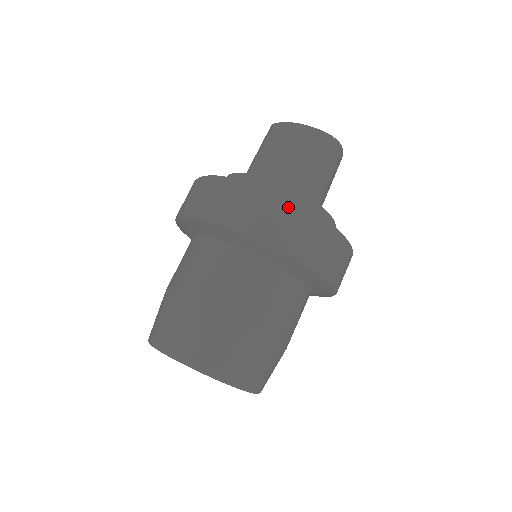
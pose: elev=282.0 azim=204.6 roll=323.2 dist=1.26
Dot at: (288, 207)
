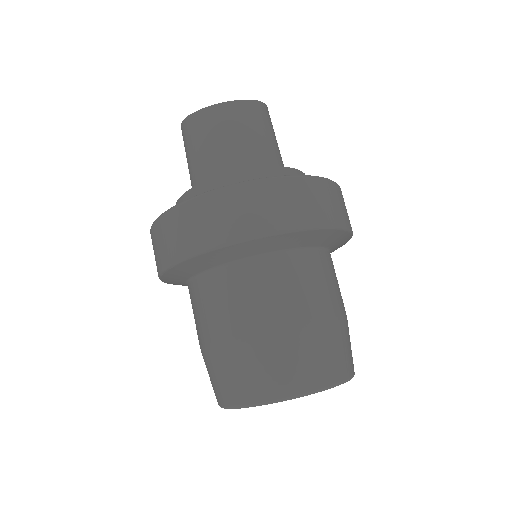
Dot at: (305, 183)
